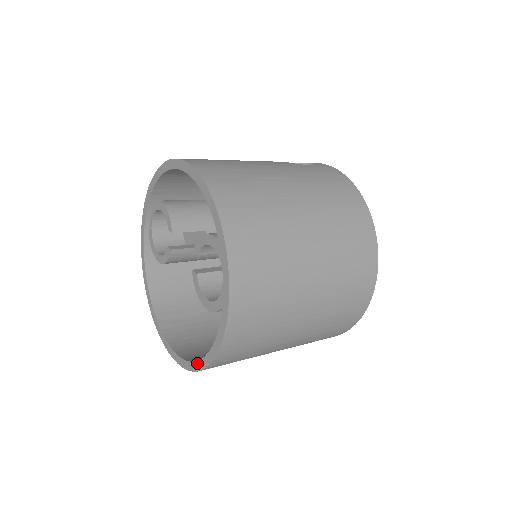
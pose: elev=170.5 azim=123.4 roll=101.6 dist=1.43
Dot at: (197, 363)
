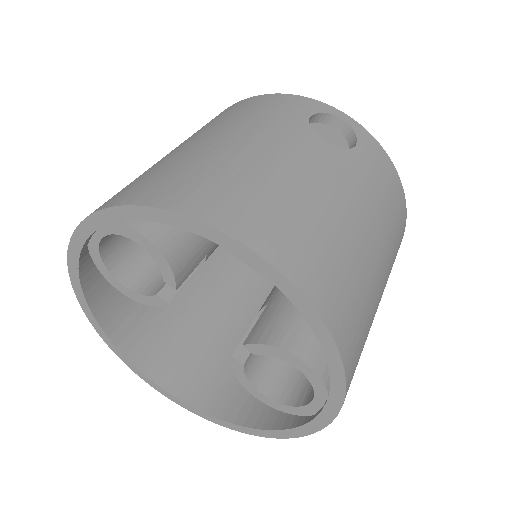
Dot at: (221, 421)
